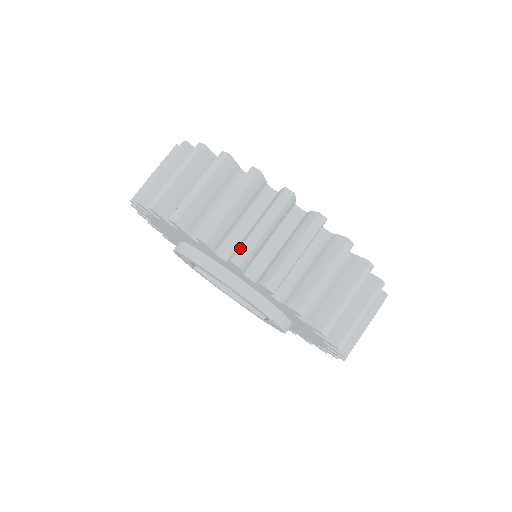
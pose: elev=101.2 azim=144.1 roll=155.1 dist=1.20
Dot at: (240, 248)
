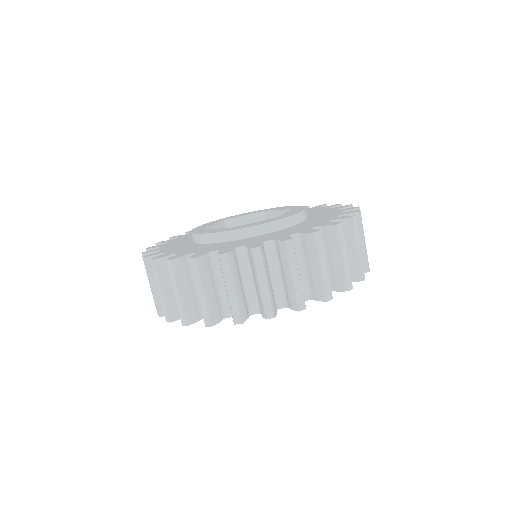
Dot at: occluded
